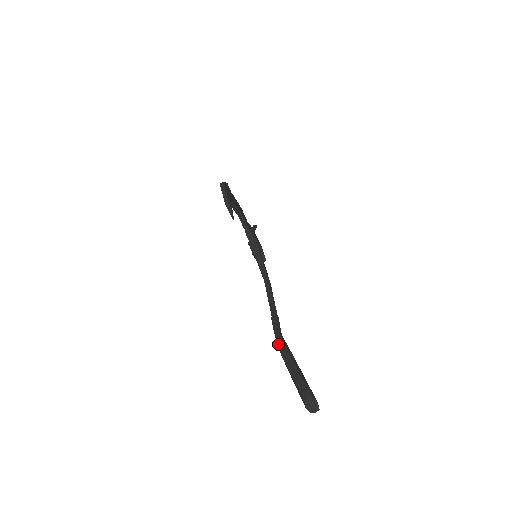
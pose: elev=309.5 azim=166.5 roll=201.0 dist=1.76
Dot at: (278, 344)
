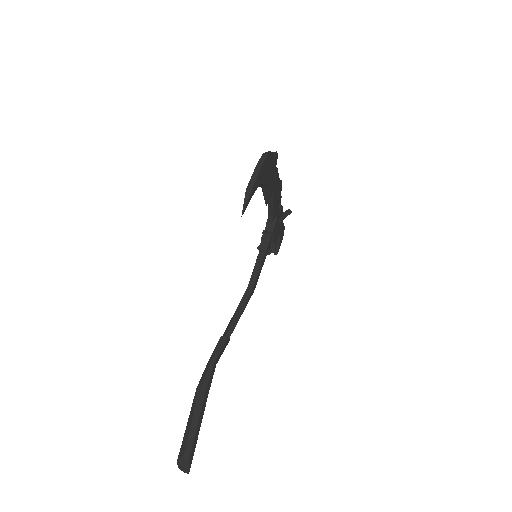
Dot at: (203, 374)
